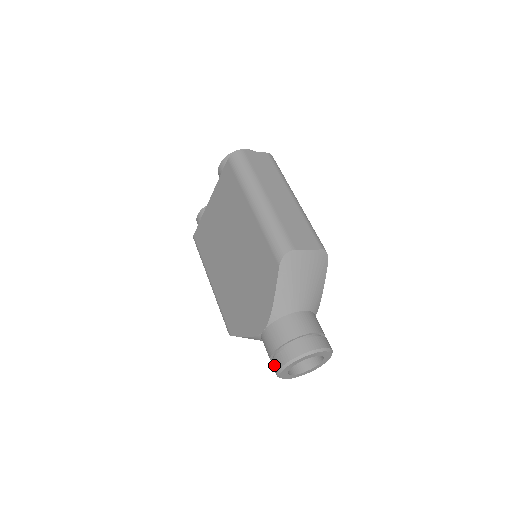
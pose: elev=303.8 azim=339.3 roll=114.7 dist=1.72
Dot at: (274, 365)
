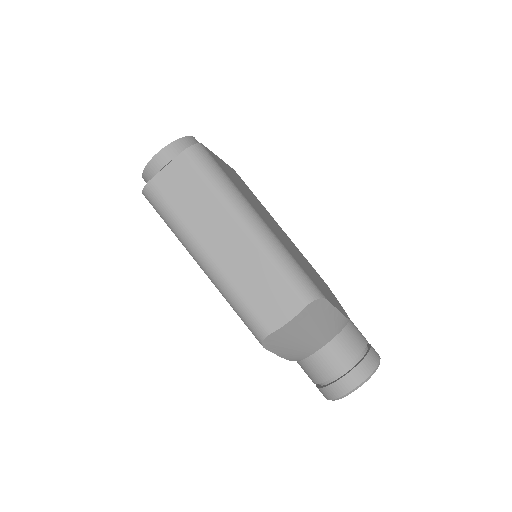
Dot at: occluded
